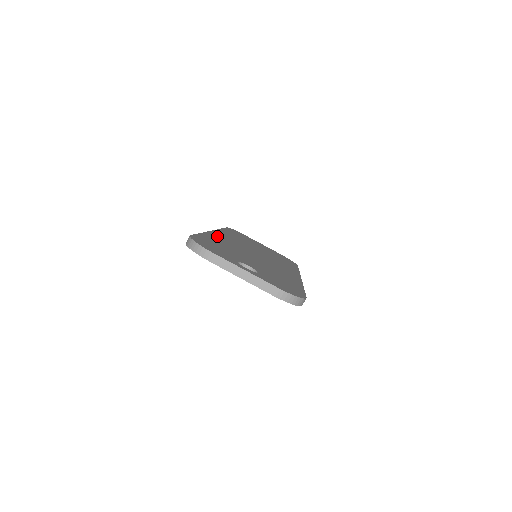
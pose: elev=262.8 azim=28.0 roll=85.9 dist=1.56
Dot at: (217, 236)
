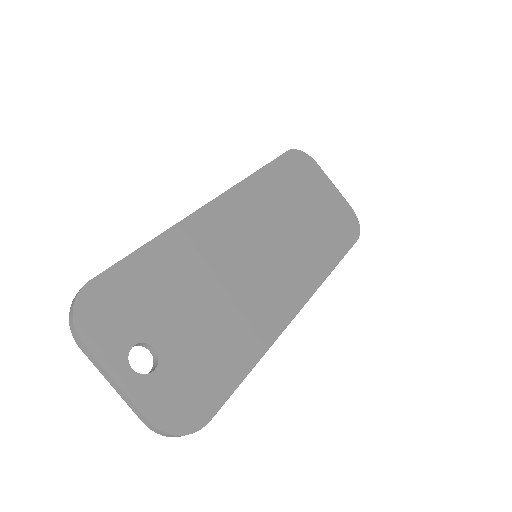
Dot at: (194, 229)
